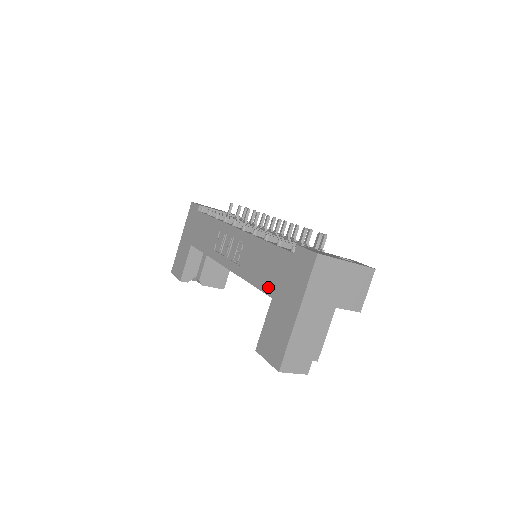
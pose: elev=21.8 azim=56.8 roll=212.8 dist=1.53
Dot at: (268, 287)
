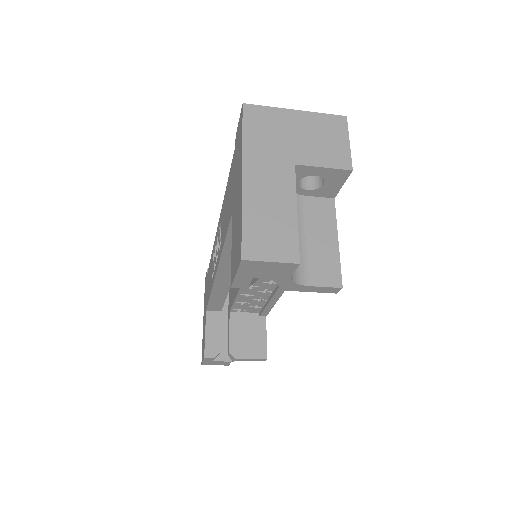
Dot at: (229, 212)
